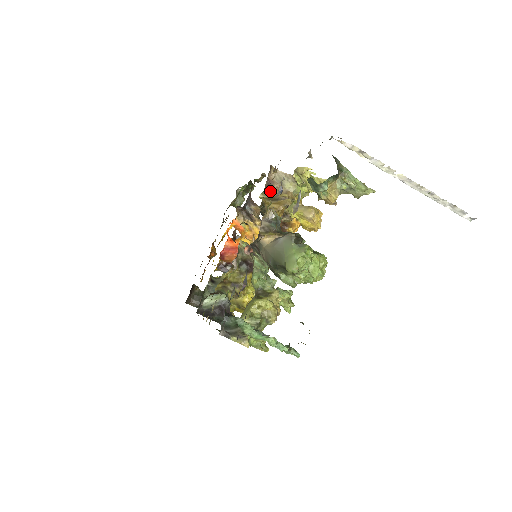
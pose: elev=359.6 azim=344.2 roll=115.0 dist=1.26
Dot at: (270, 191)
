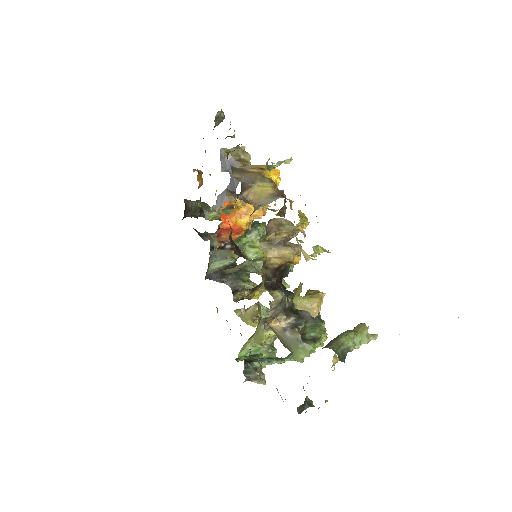
Dot at: occluded
